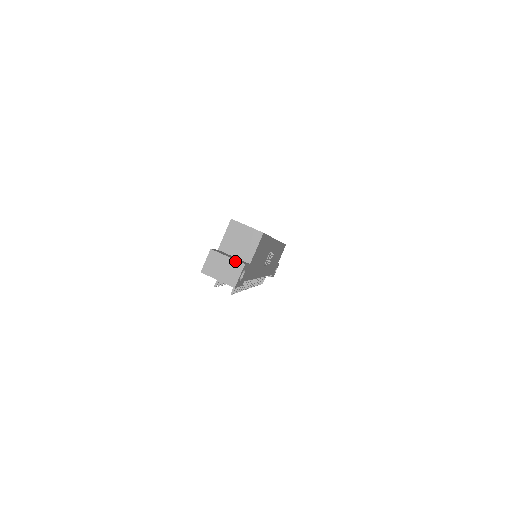
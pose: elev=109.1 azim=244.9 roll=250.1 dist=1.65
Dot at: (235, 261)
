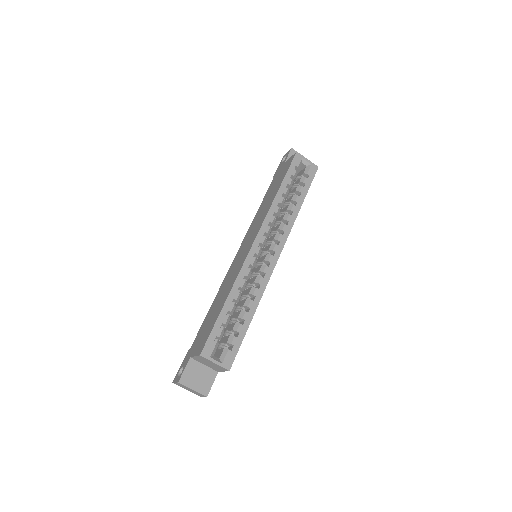
Dot at: (199, 393)
